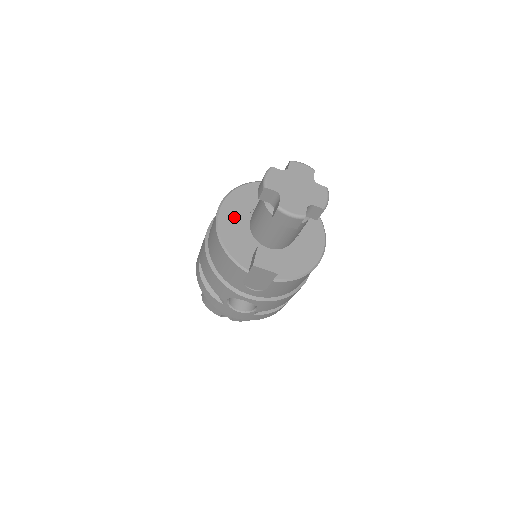
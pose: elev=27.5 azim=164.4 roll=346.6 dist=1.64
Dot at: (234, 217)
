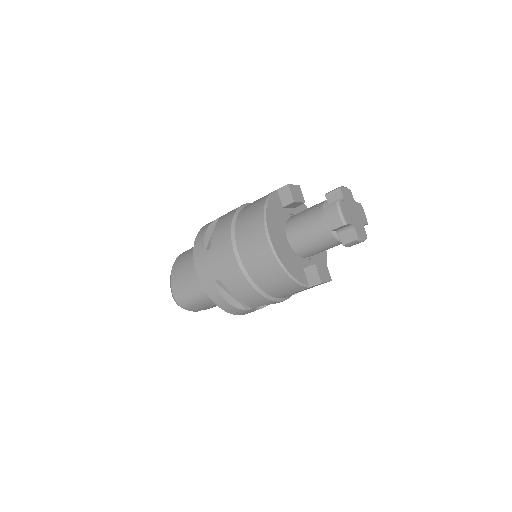
Dot at: (280, 242)
